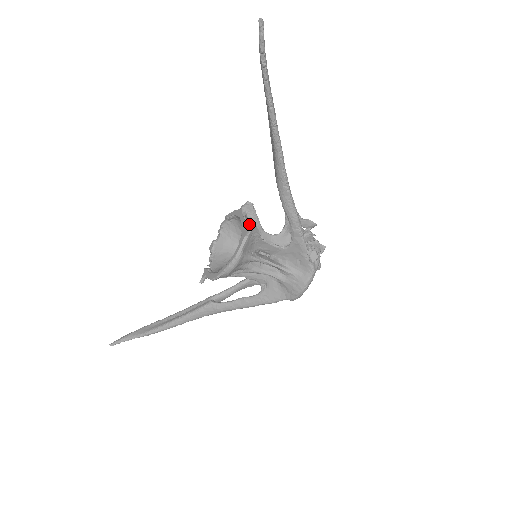
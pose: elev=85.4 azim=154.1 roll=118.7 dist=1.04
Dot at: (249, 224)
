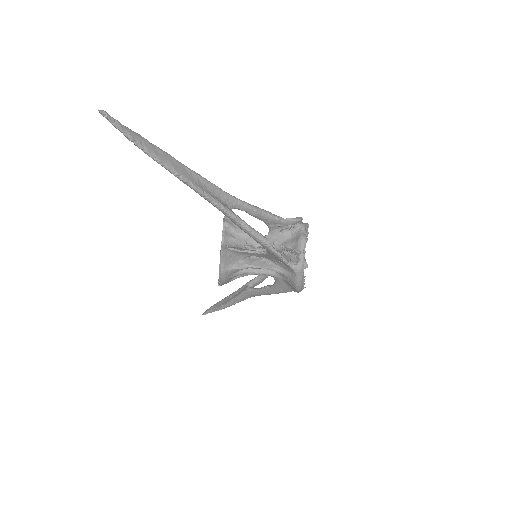
Dot at: (230, 237)
